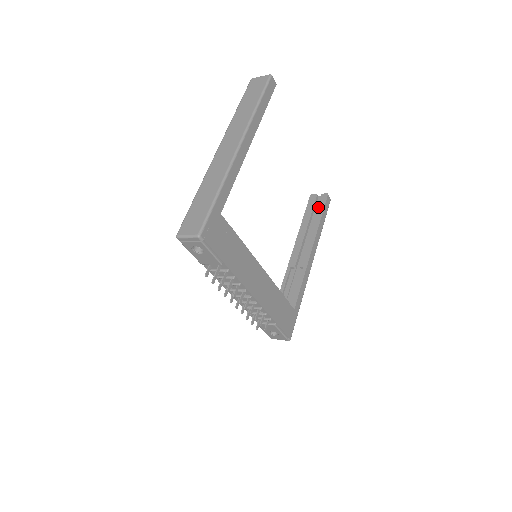
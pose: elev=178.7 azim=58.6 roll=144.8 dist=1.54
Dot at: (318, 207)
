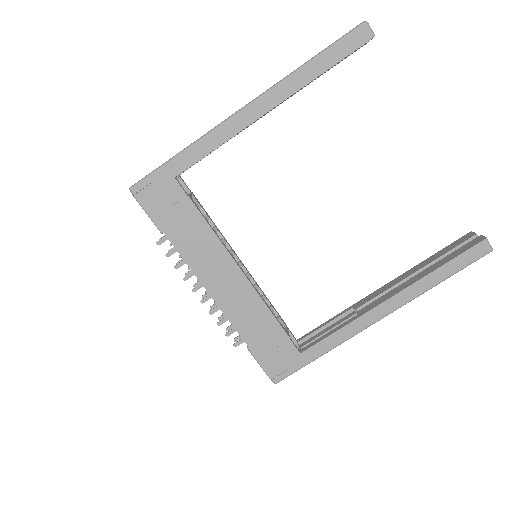
Dot at: (455, 251)
